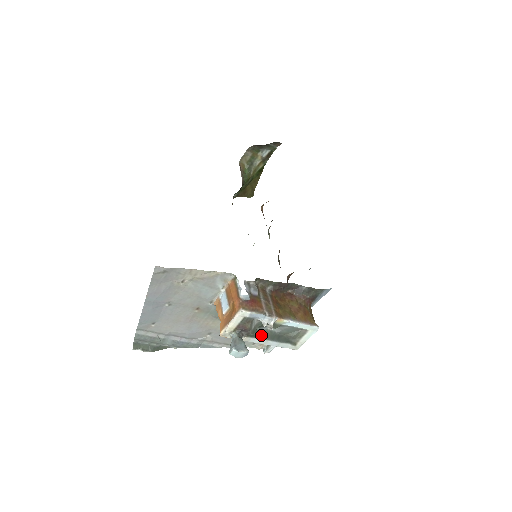
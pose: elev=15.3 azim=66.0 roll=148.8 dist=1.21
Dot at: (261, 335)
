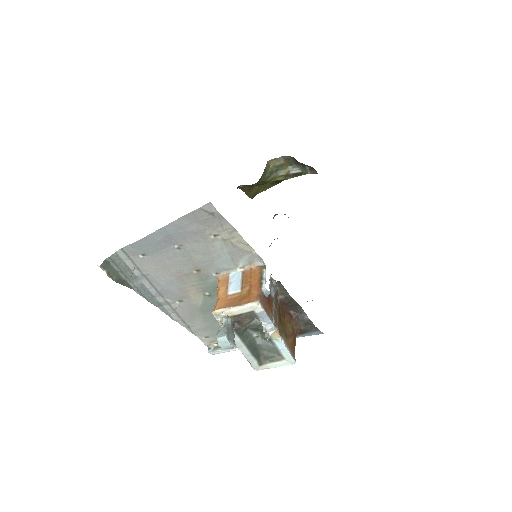
Dot at: (244, 337)
